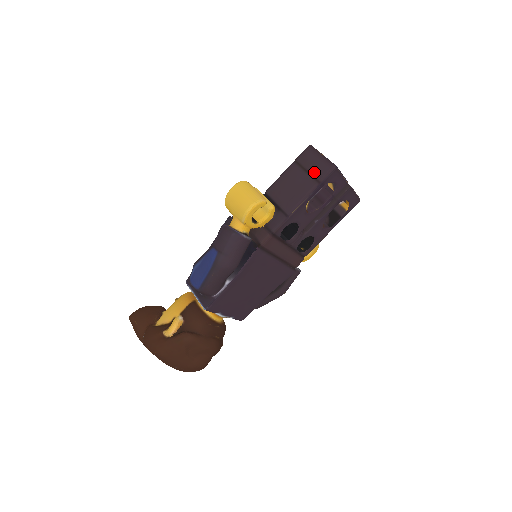
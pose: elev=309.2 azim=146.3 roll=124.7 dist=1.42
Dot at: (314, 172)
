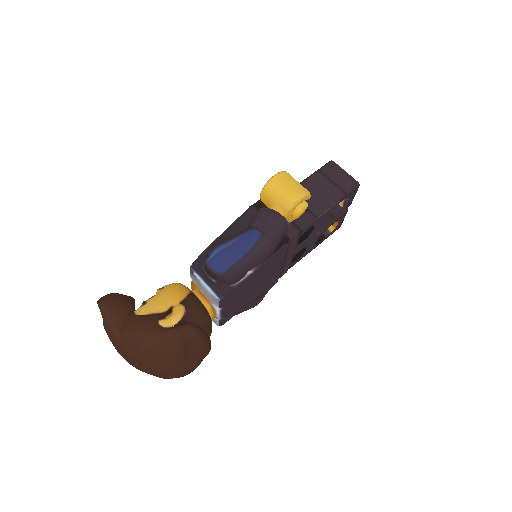
Dot at: (340, 184)
